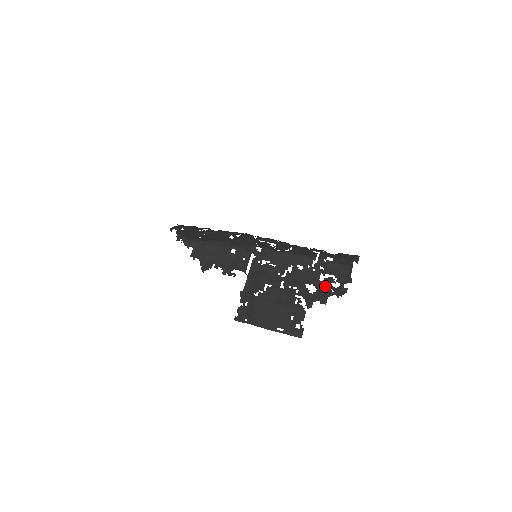
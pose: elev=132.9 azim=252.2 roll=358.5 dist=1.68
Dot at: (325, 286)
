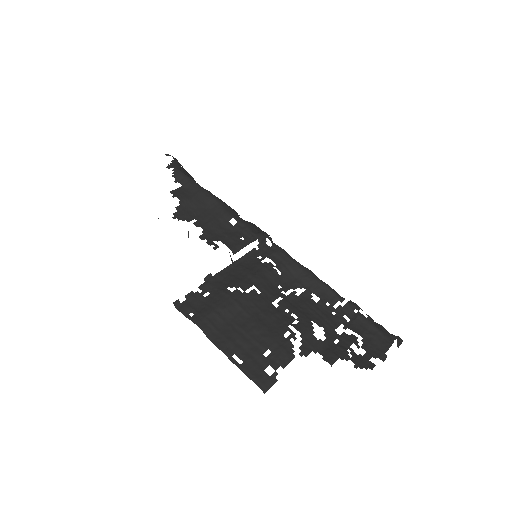
Dot at: (341, 342)
